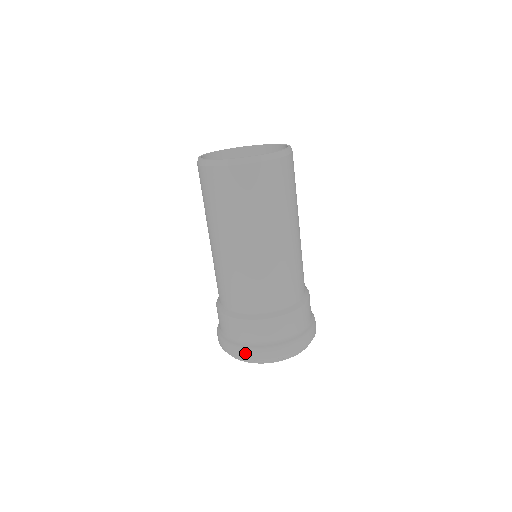
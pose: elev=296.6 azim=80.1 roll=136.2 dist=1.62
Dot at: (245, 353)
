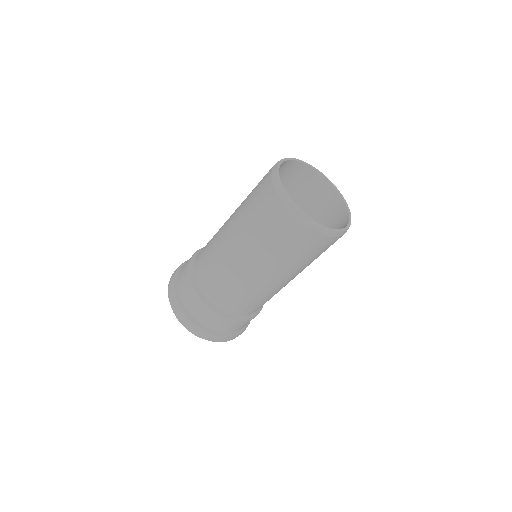
Dot at: (172, 296)
